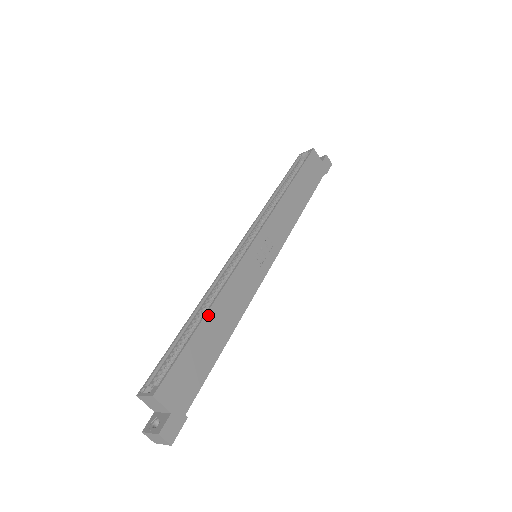
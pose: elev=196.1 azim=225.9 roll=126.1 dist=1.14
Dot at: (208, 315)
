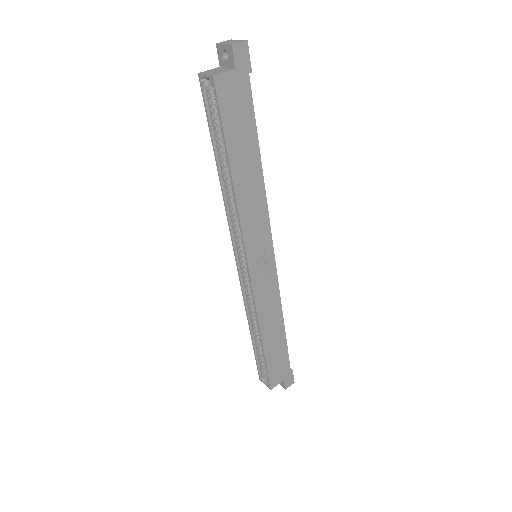
Dot at: (263, 340)
